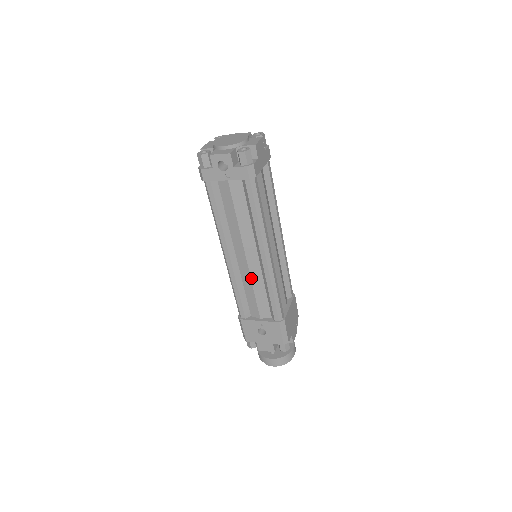
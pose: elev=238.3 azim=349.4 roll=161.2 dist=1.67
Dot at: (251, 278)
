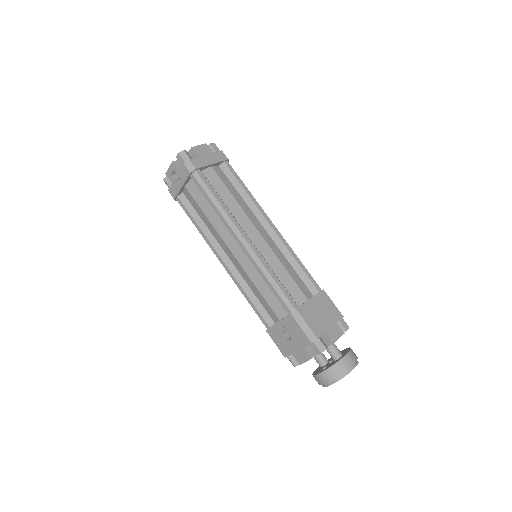
Dot at: (247, 274)
